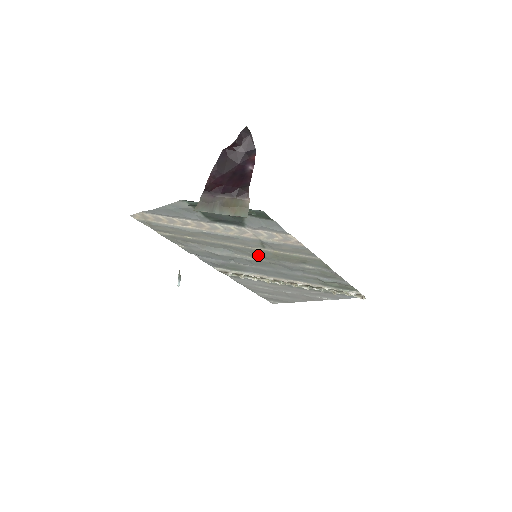
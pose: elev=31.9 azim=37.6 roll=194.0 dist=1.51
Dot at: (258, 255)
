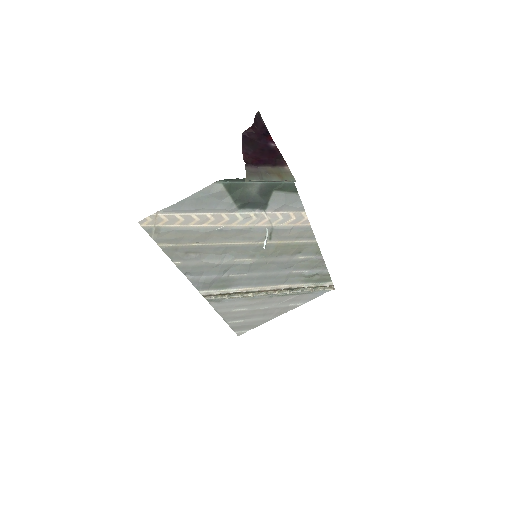
Dot at: (259, 254)
